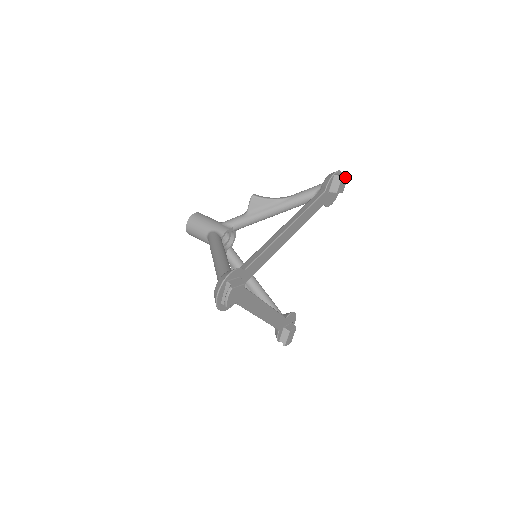
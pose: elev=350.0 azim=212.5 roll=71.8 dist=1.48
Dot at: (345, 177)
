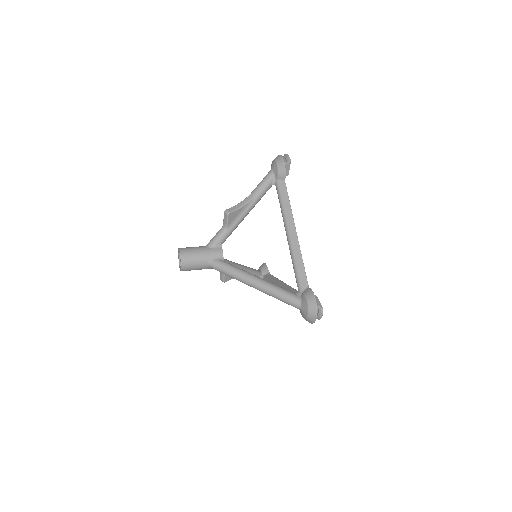
Dot at: occluded
